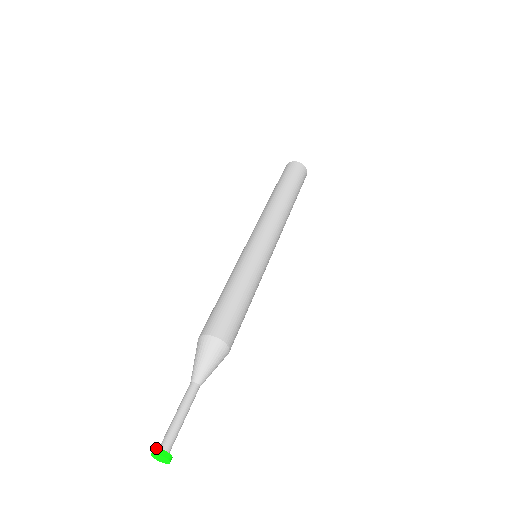
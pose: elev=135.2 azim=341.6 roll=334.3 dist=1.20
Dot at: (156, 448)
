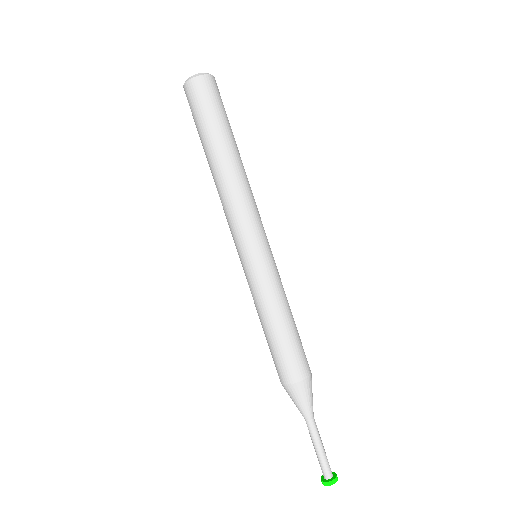
Dot at: (334, 480)
